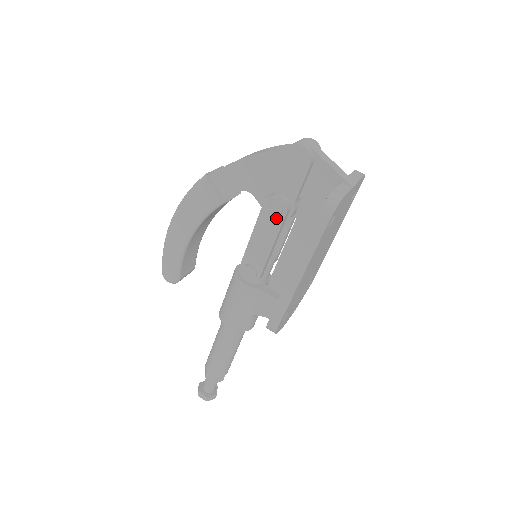
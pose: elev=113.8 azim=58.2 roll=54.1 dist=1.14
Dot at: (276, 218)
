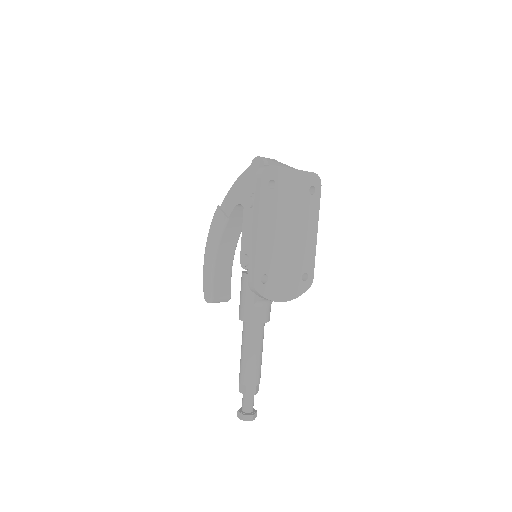
Dot at: (252, 209)
